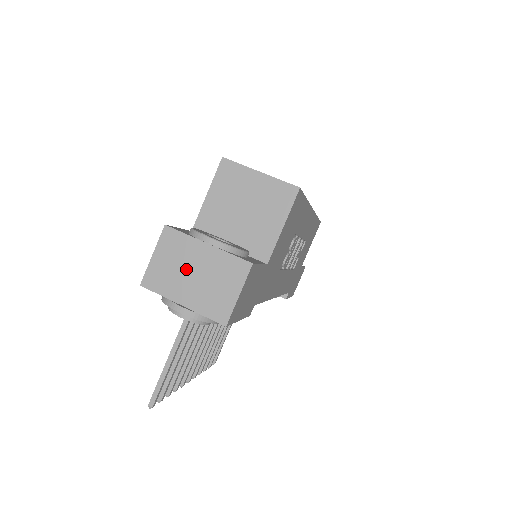
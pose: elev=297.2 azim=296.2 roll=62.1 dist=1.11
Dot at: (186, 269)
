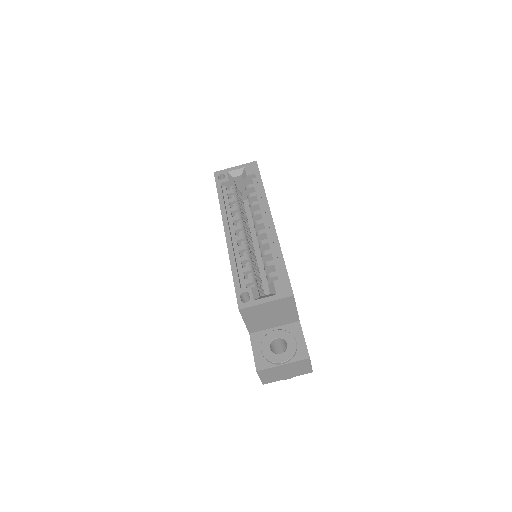
Dot at: (280, 373)
